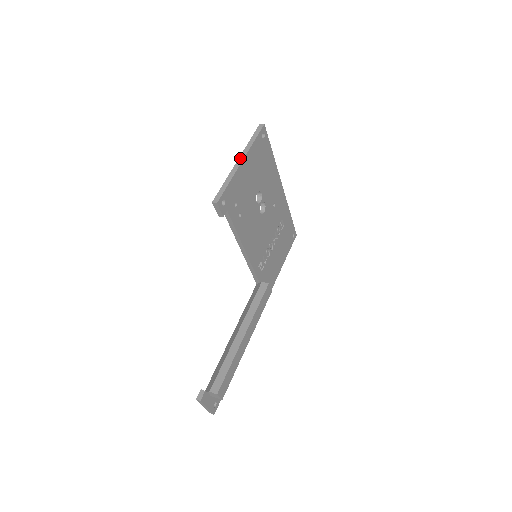
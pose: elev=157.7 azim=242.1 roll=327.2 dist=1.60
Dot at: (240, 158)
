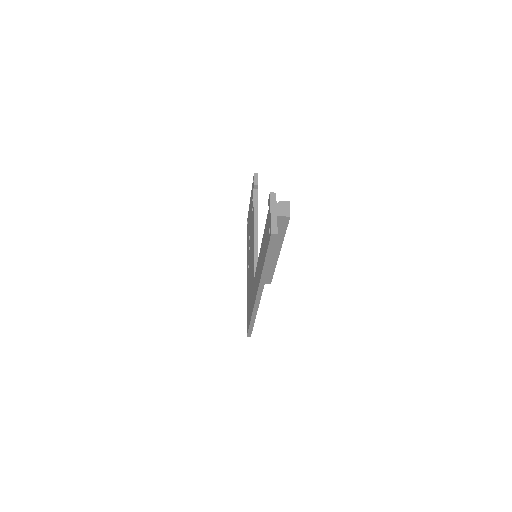
Dot at: occluded
